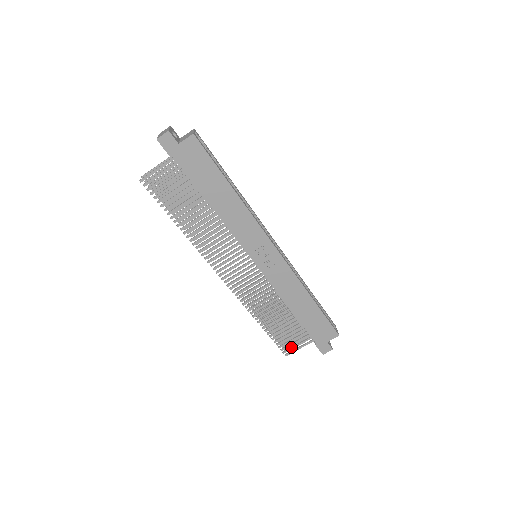
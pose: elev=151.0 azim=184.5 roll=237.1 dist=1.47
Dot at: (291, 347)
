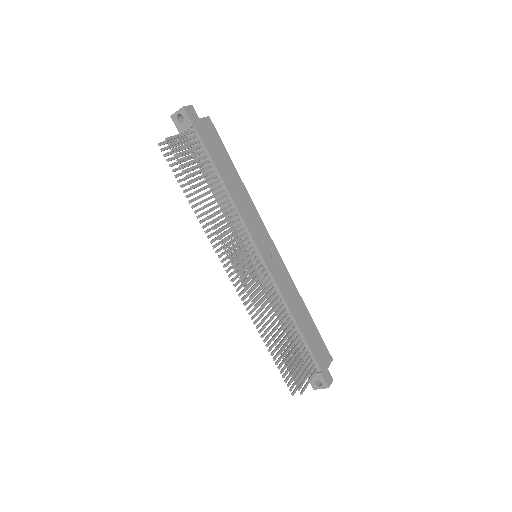
Dot at: (303, 380)
